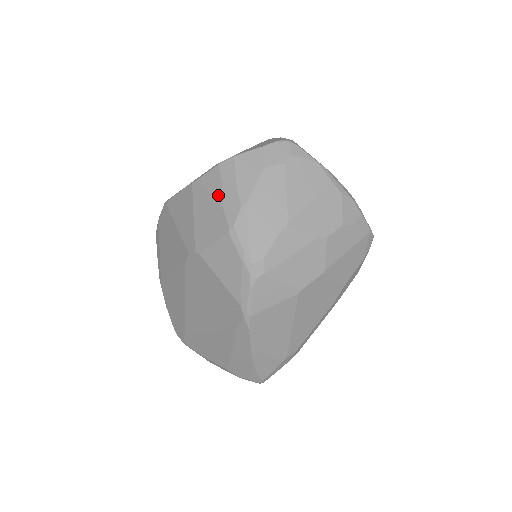
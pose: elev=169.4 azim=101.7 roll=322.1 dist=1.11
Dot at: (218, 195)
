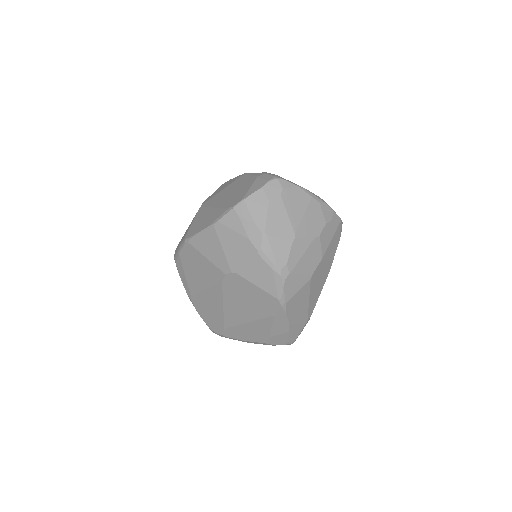
Dot at: (241, 230)
